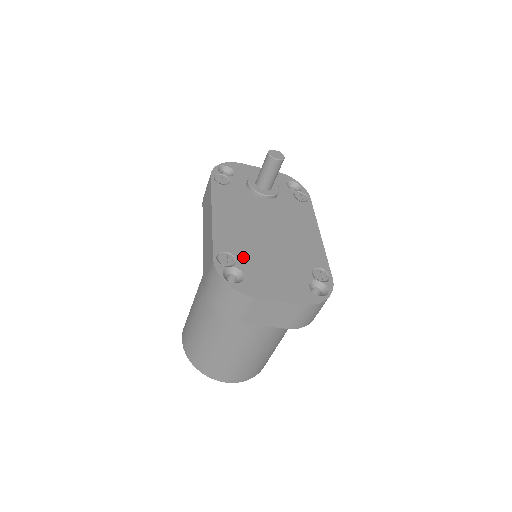
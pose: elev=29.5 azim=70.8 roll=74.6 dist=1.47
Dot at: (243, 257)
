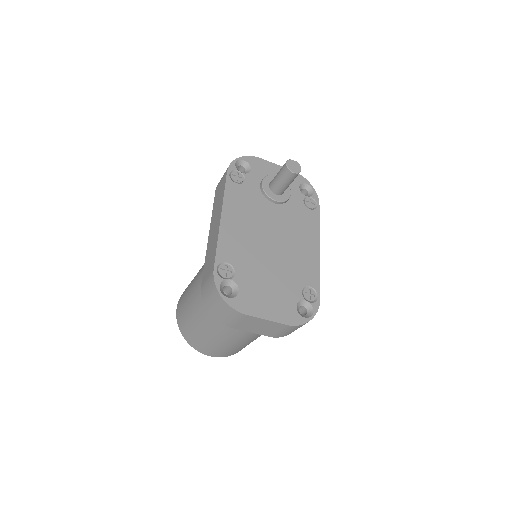
Dot at: (242, 270)
